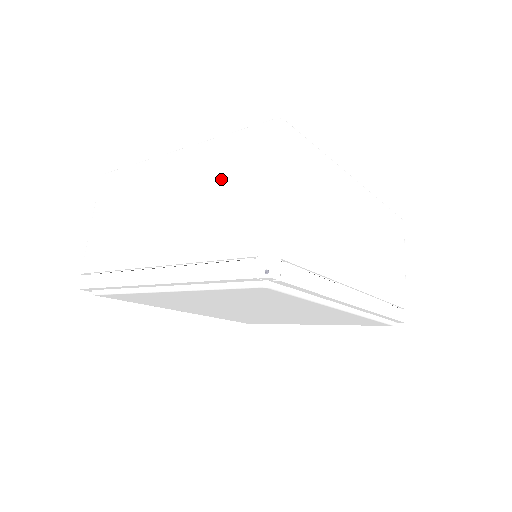
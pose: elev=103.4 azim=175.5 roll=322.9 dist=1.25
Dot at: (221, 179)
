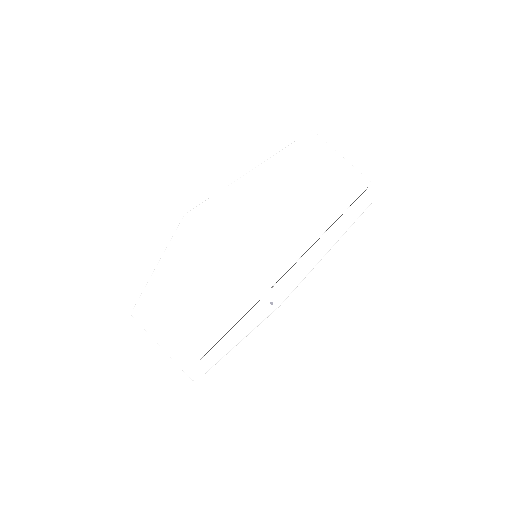
Dot at: (194, 272)
